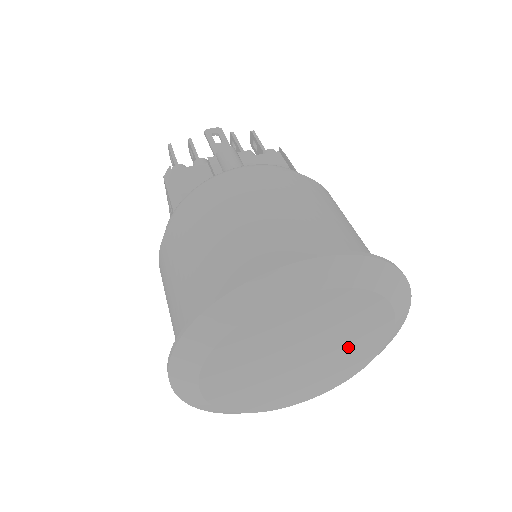
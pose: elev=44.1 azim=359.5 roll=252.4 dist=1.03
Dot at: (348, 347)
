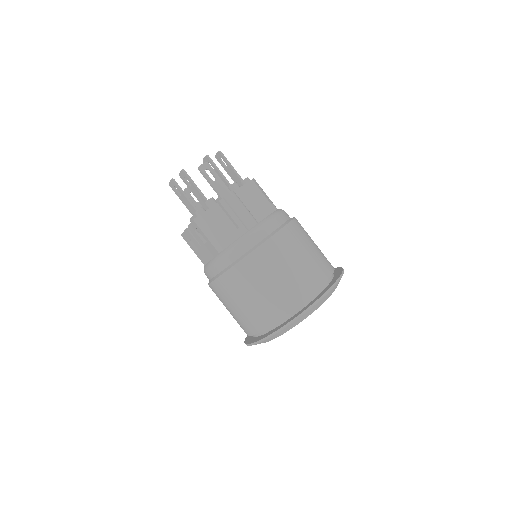
Dot at: occluded
